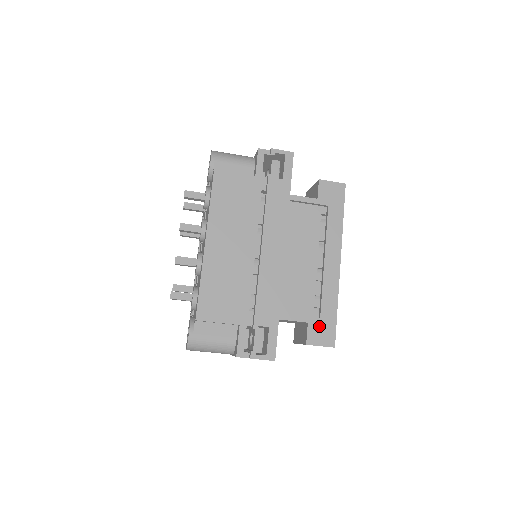
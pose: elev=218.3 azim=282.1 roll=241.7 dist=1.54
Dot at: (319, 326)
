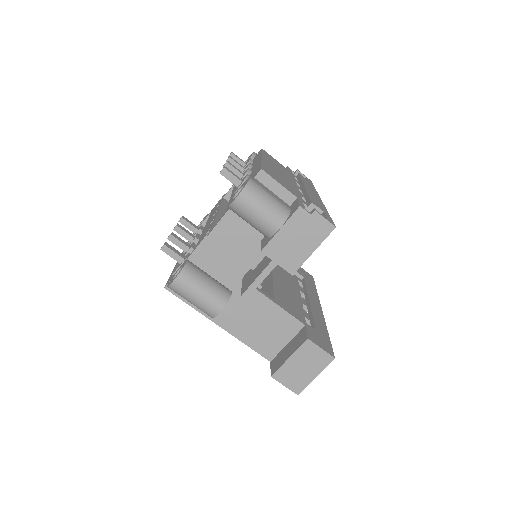
Dot at: (316, 334)
